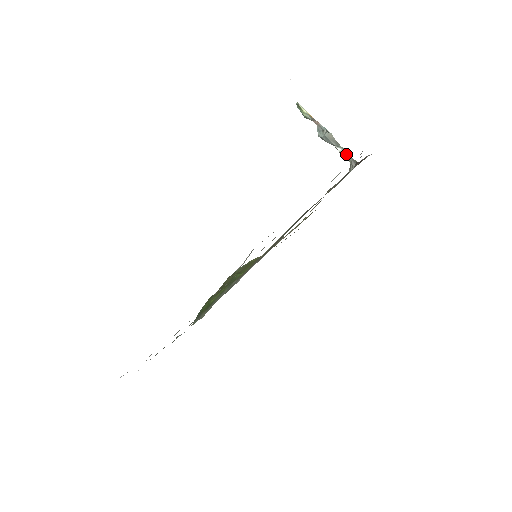
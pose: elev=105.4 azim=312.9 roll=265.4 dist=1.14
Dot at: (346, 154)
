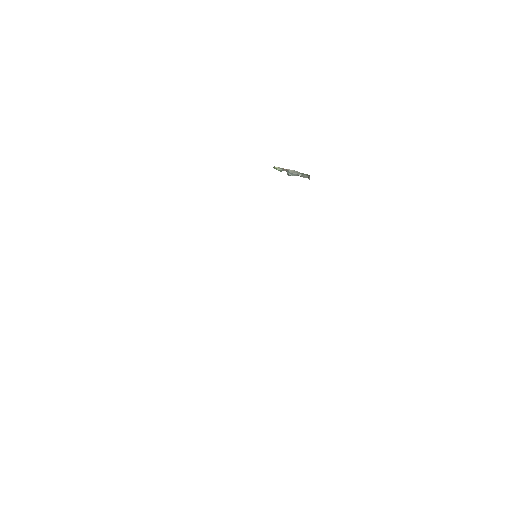
Dot at: (304, 175)
